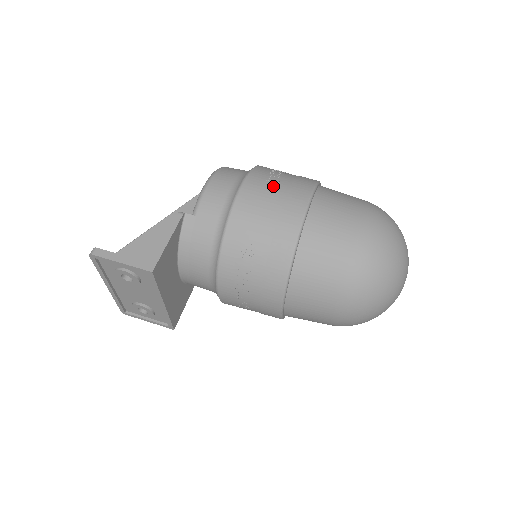
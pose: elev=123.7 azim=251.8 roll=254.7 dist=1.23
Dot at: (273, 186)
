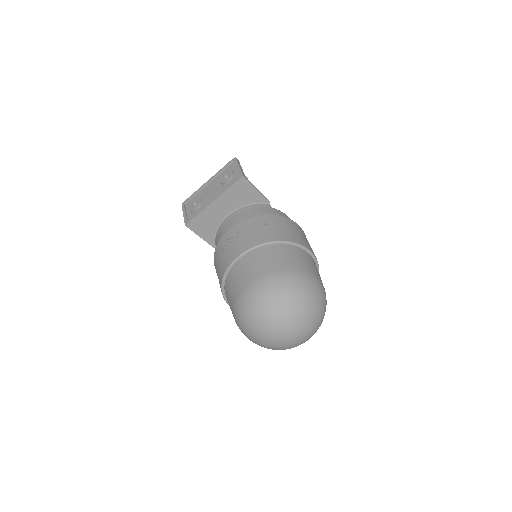
Dot at: occluded
